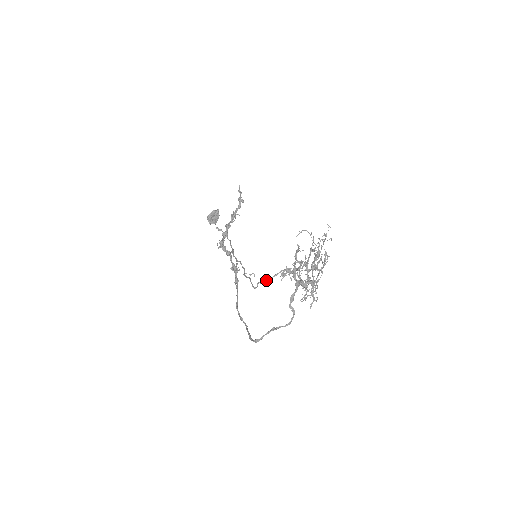
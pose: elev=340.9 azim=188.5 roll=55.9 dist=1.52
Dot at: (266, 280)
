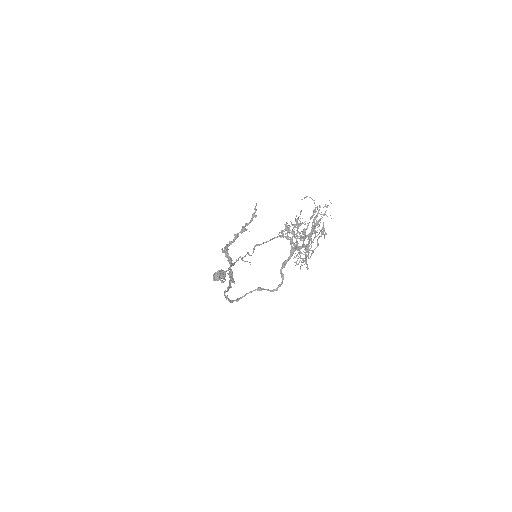
Dot at: (264, 242)
